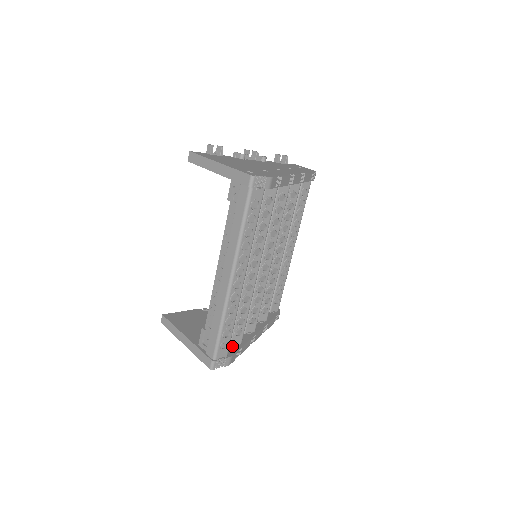
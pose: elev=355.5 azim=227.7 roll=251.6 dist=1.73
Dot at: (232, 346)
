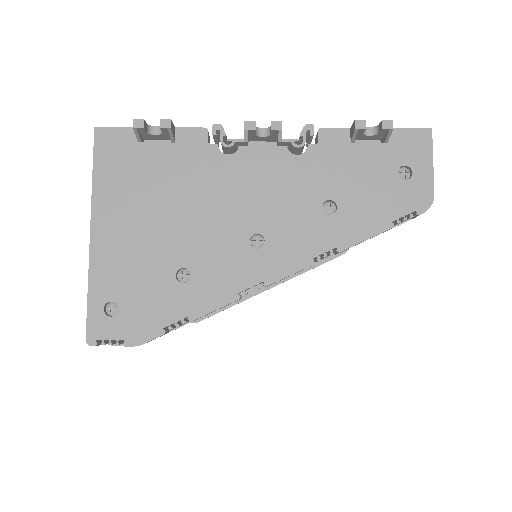
Dot at: occluded
